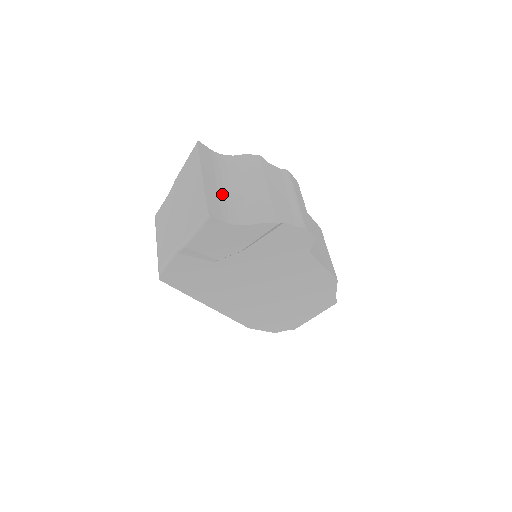
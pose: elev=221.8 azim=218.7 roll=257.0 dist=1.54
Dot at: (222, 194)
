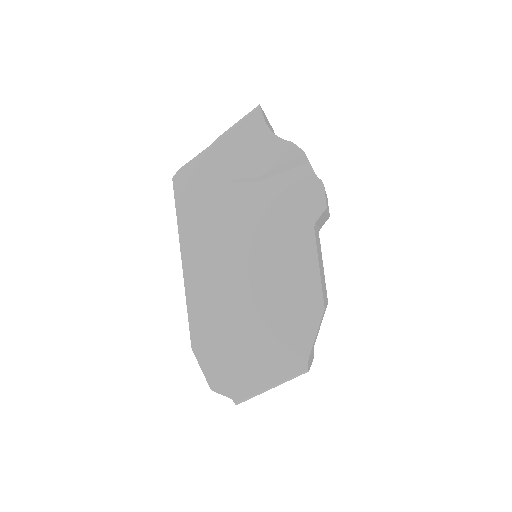
Dot at: occluded
